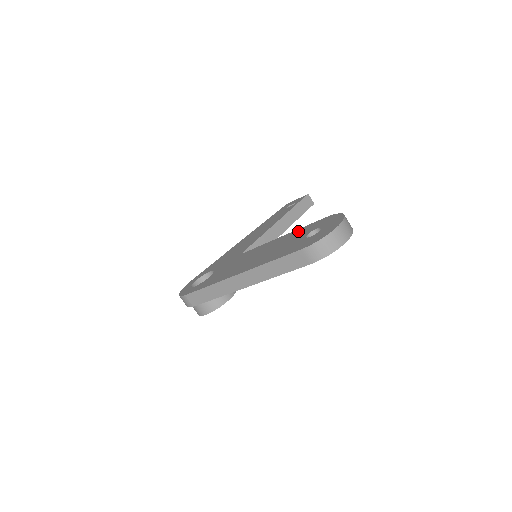
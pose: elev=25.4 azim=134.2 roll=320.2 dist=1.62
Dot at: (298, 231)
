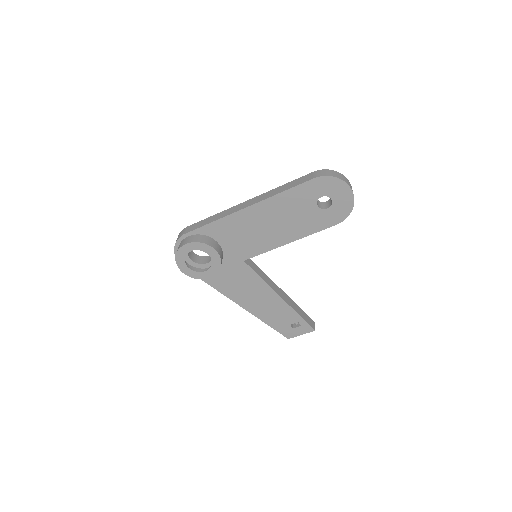
Dot at: occluded
